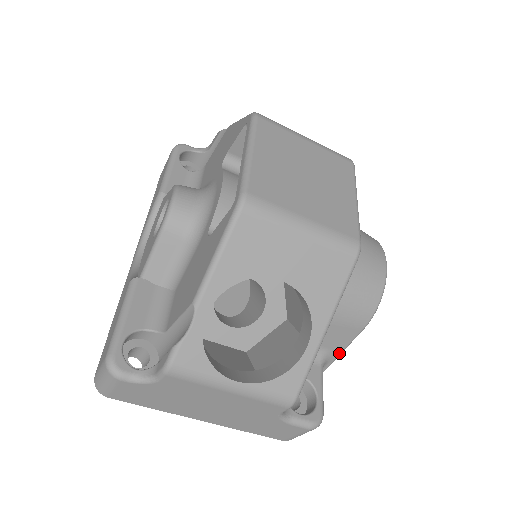
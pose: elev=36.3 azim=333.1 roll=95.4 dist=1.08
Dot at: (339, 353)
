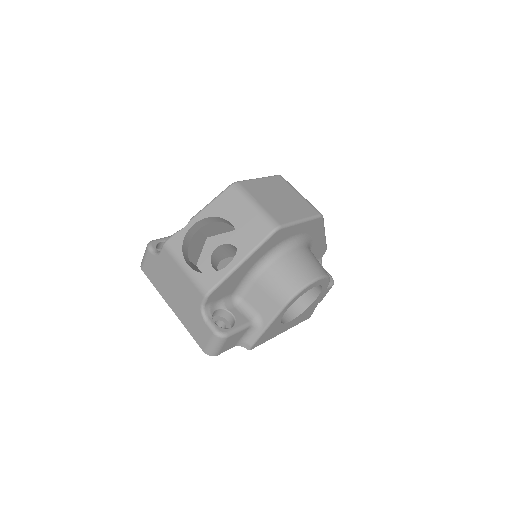
Dot at: (267, 324)
